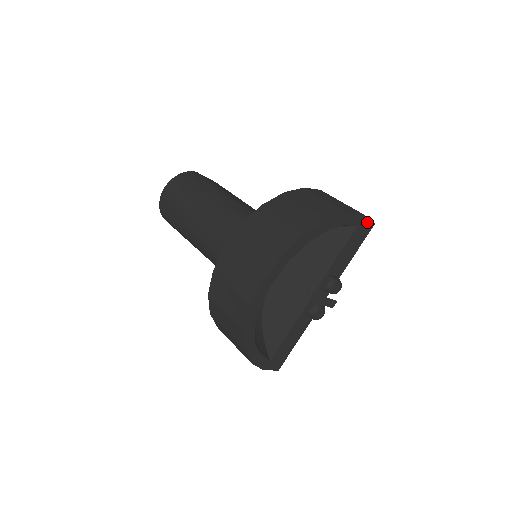
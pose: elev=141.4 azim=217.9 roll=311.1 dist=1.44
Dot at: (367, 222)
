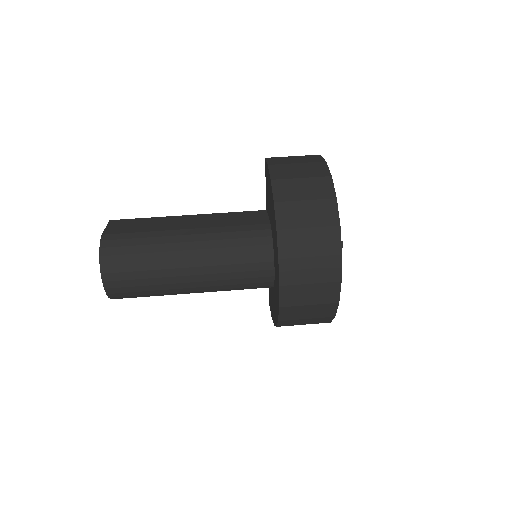
Dot at: occluded
